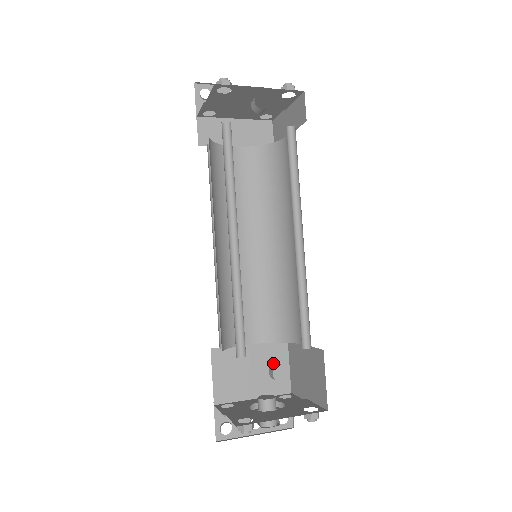
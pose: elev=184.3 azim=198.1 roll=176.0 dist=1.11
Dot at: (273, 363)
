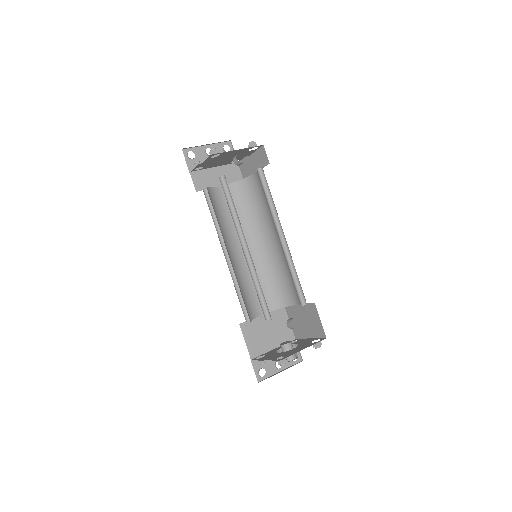
Dot at: (279, 323)
